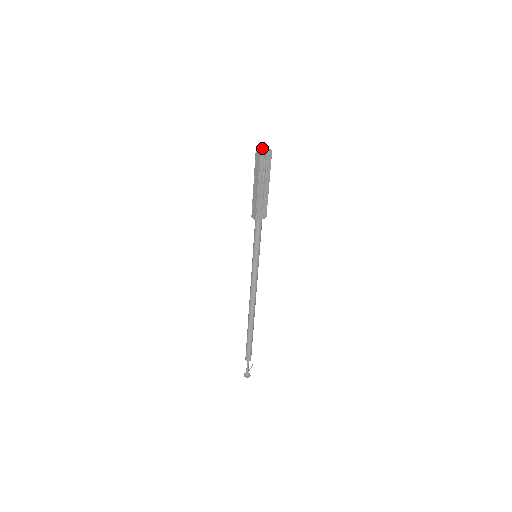
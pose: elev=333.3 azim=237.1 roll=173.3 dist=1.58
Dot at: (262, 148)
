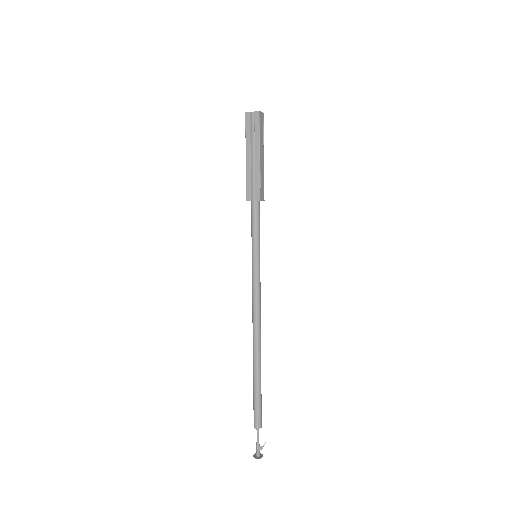
Dot at: occluded
